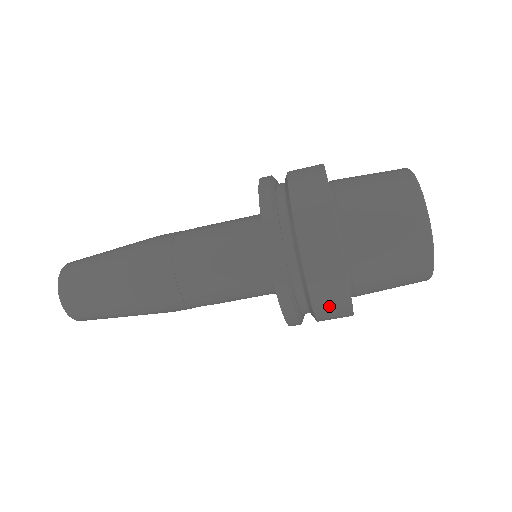
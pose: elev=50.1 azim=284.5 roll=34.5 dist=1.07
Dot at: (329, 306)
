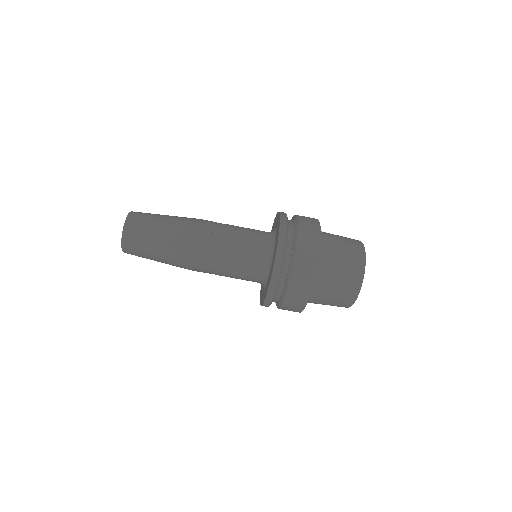
Dot at: (289, 310)
